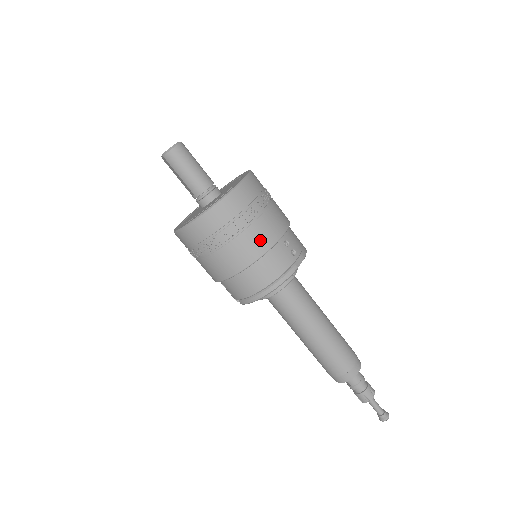
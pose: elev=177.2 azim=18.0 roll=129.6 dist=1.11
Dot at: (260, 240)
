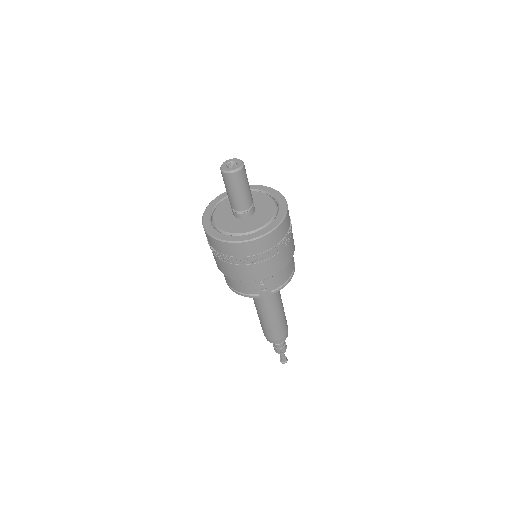
Dot at: (239, 274)
